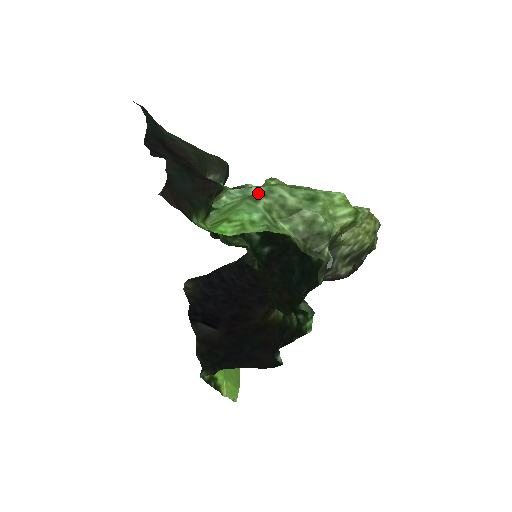
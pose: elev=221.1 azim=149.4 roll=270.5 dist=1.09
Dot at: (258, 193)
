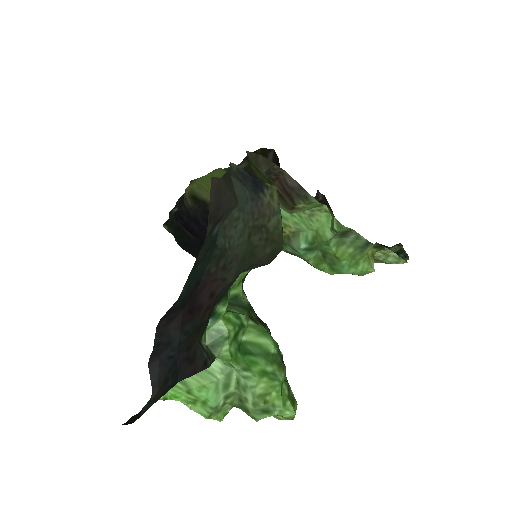
Dot at: (237, 377)
